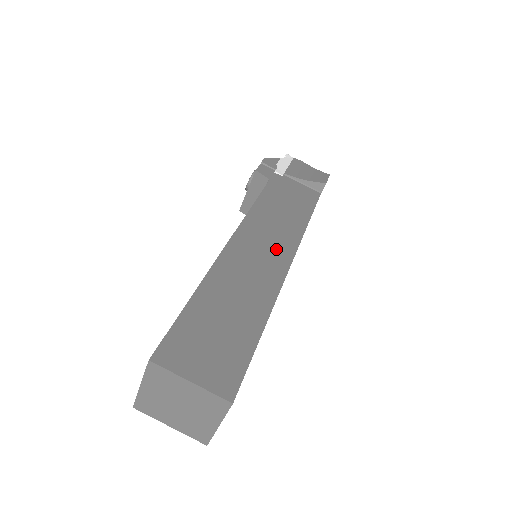
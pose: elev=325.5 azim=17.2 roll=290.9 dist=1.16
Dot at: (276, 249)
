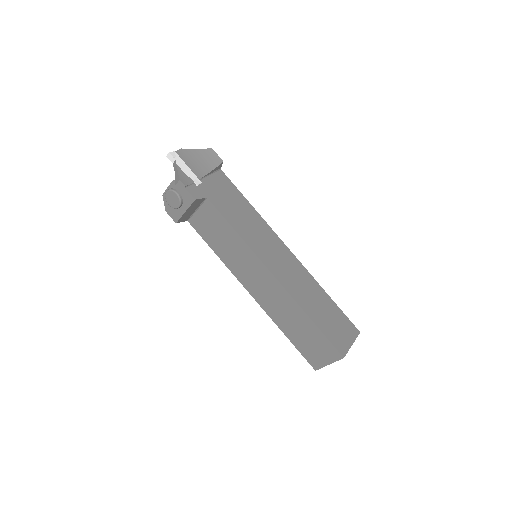
Dot at: (278, 249)
